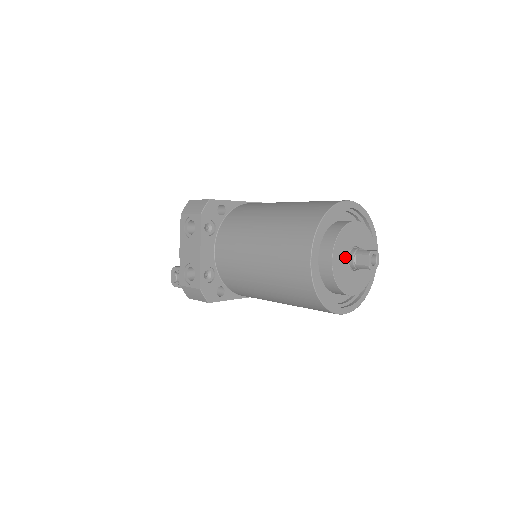
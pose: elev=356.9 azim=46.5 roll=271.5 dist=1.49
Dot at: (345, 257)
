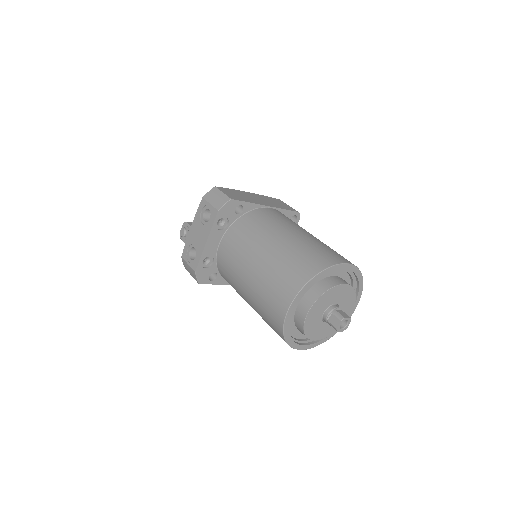
Dot at: (321, 312)
